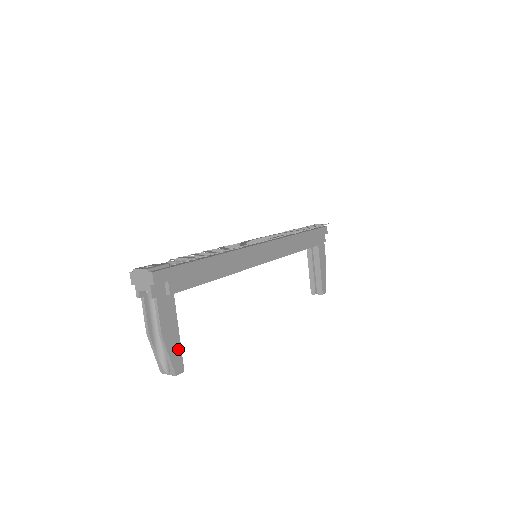
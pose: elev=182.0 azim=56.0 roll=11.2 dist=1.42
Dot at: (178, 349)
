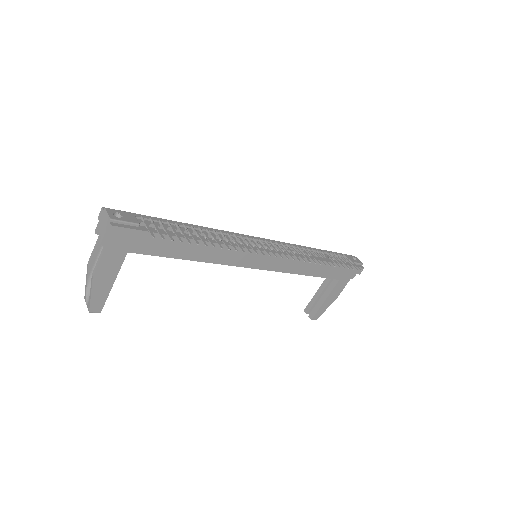
Dot at: (105, 294)
